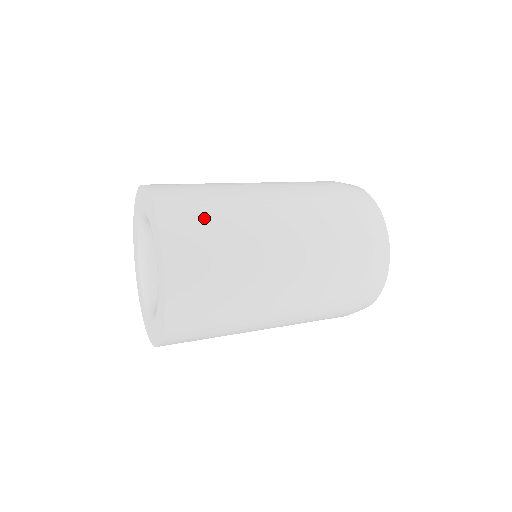
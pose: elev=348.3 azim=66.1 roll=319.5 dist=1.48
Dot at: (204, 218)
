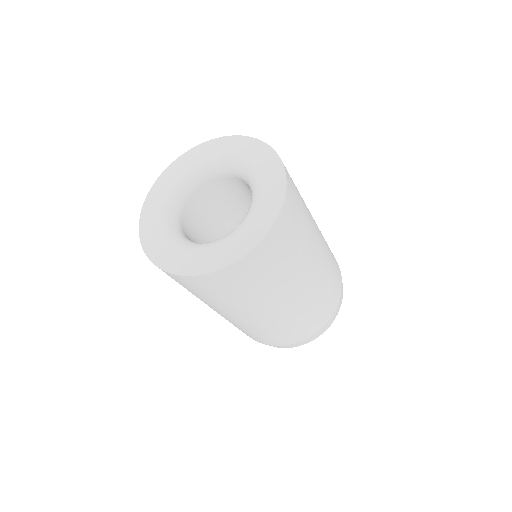
Dot at: (298, 192)
